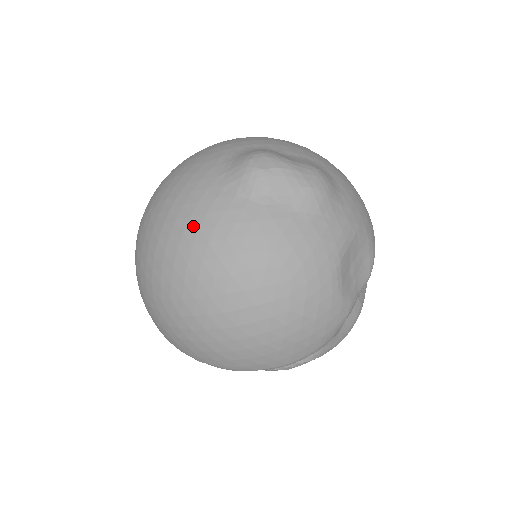
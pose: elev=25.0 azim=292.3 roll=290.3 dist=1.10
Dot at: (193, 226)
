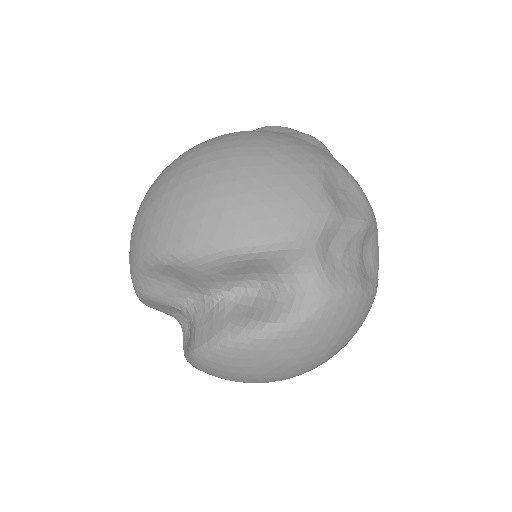
Dot at: occluded
